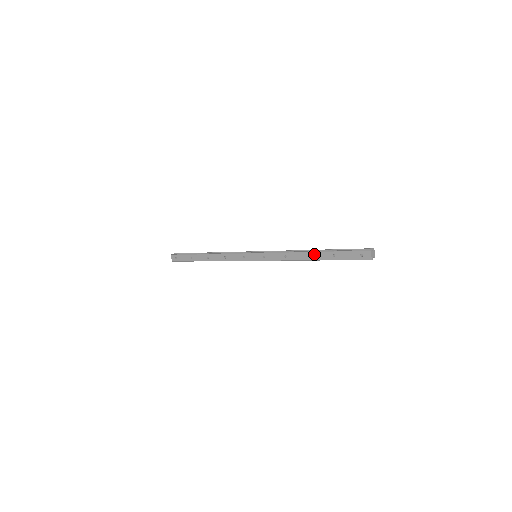
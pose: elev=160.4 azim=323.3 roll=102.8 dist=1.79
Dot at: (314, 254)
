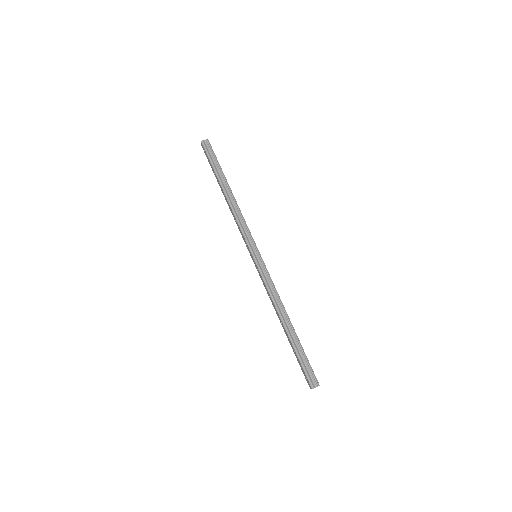
Dot at: (285, 329)
